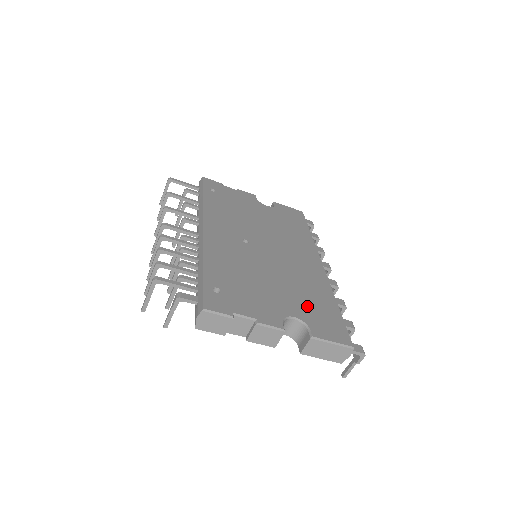
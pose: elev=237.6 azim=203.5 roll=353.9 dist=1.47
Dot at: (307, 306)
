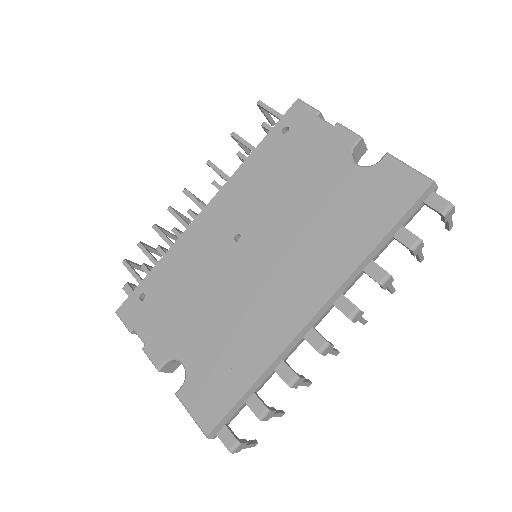
Dot at: (212, 359)
